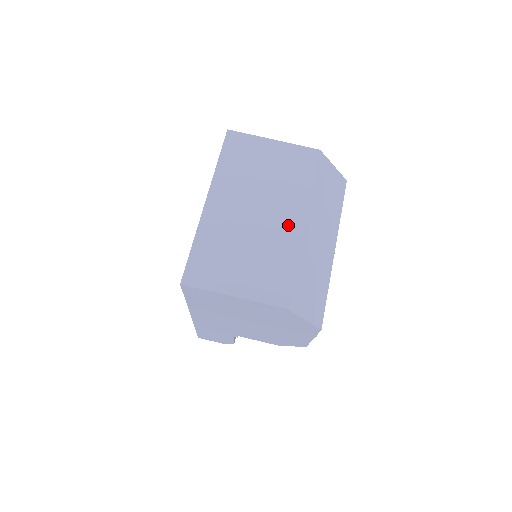
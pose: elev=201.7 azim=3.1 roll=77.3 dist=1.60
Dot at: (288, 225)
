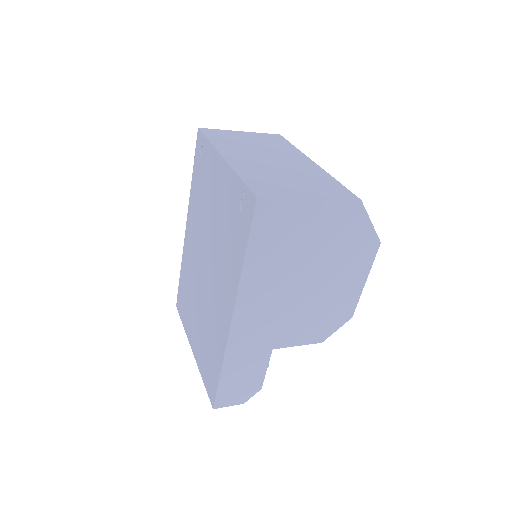
Dot at: (304, 164)
